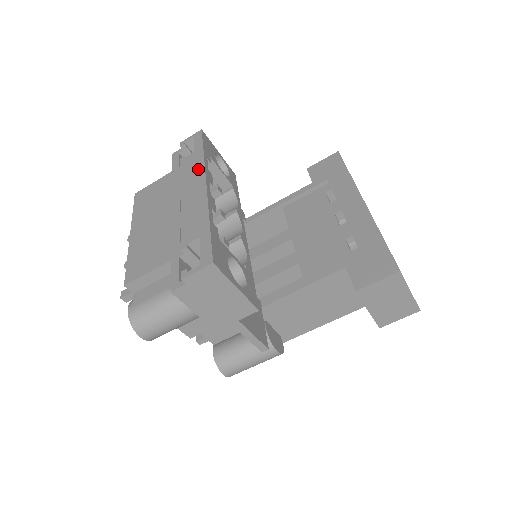
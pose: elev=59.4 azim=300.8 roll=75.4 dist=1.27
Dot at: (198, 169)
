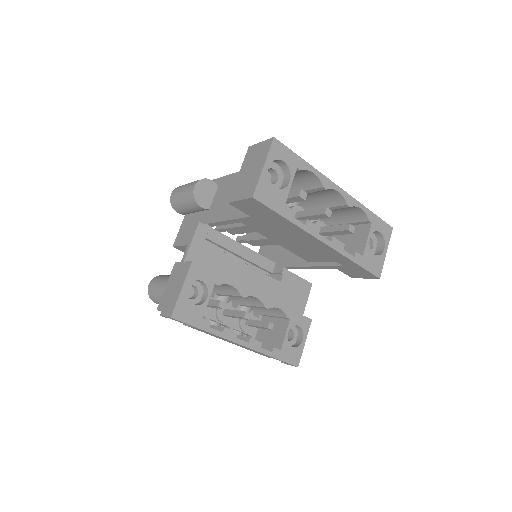
Dot at: occluded
